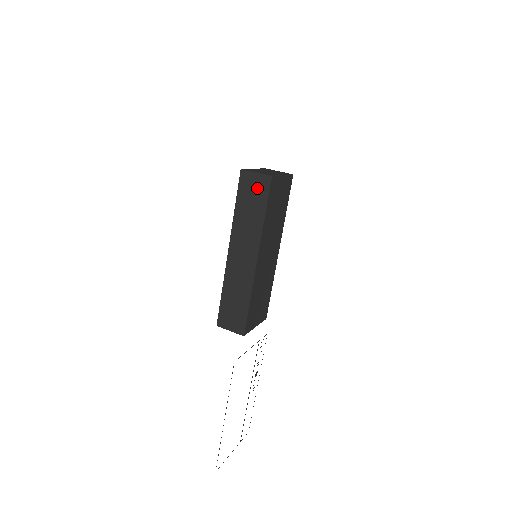
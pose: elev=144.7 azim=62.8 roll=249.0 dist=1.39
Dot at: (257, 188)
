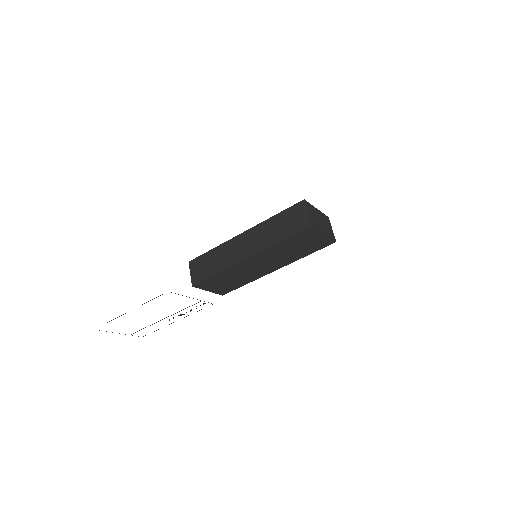
Dot at: (297, 221)
